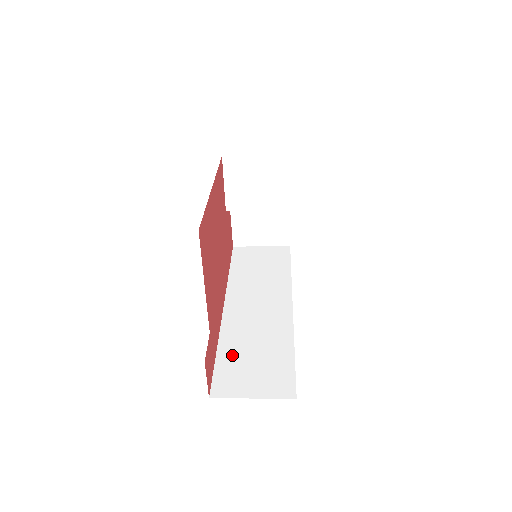
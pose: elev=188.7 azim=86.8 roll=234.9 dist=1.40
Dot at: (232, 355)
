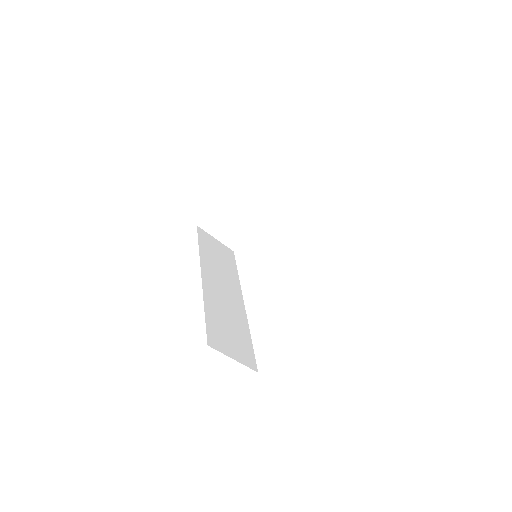
Dot at: (215, 319)
